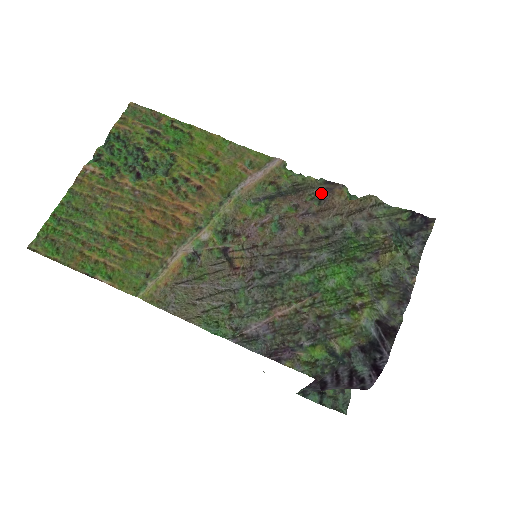
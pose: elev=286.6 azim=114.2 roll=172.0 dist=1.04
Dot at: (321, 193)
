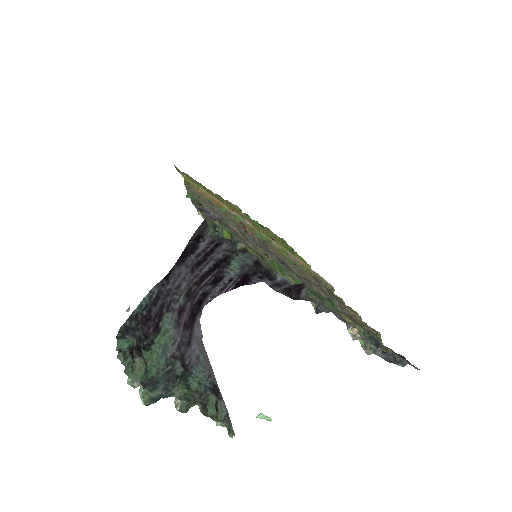
Dot at: (339, 301)
